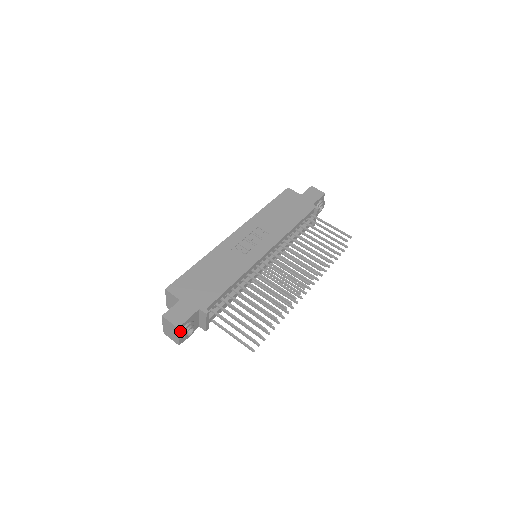
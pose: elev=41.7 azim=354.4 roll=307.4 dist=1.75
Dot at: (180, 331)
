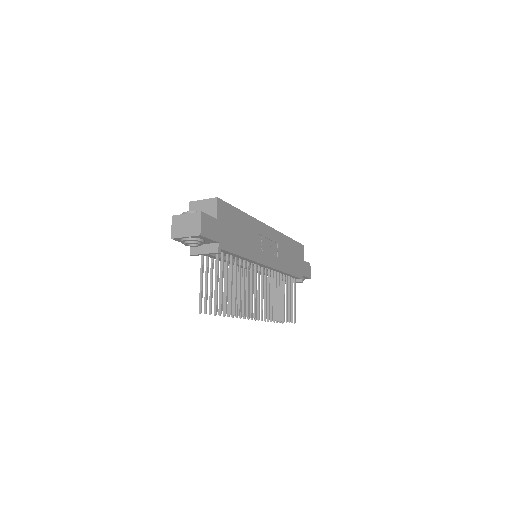
Dot at: (194, 236)
